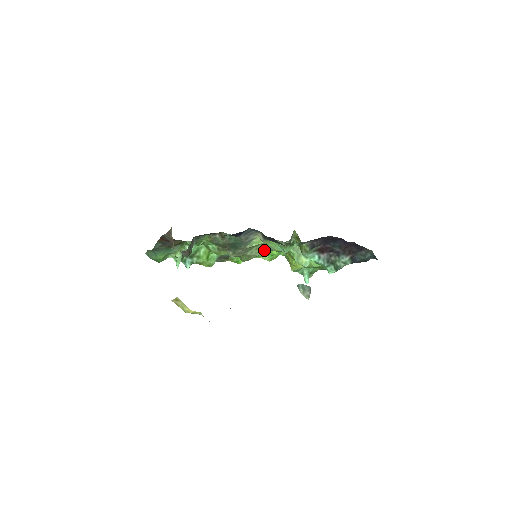
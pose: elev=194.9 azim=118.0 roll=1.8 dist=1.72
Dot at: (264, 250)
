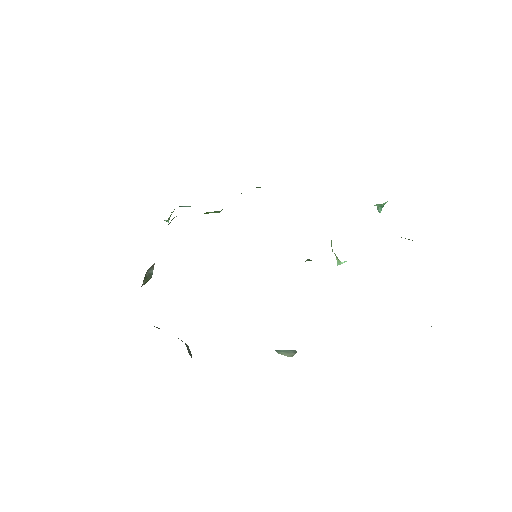
Dot at: occluded
